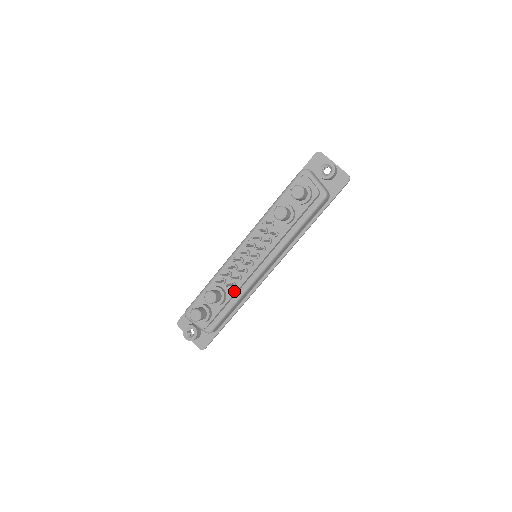
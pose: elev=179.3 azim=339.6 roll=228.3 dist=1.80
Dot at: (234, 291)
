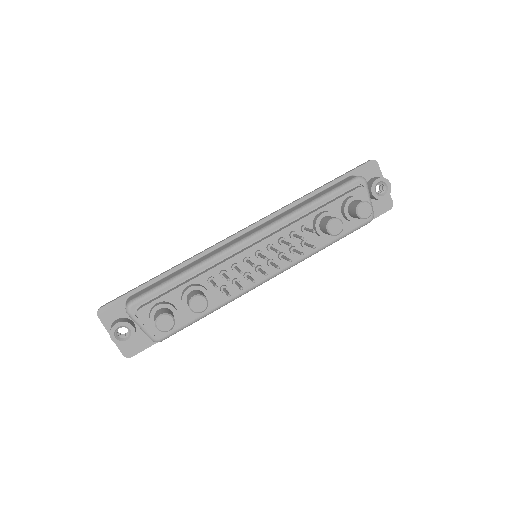
Dot at: (221, 298)
